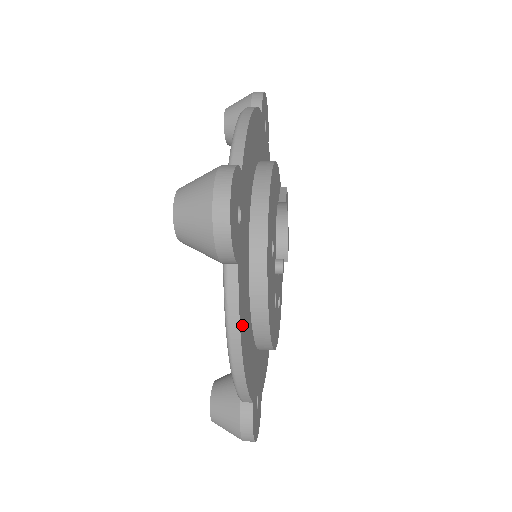
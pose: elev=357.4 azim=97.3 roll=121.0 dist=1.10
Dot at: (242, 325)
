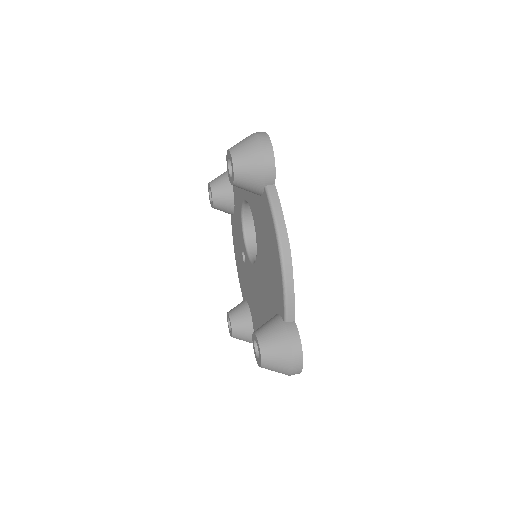
Dot at: occluded
